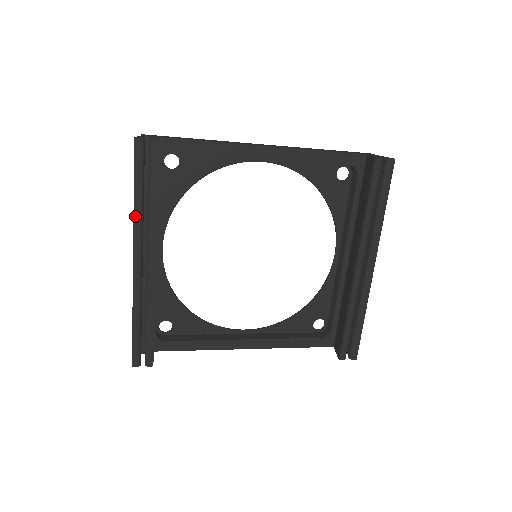
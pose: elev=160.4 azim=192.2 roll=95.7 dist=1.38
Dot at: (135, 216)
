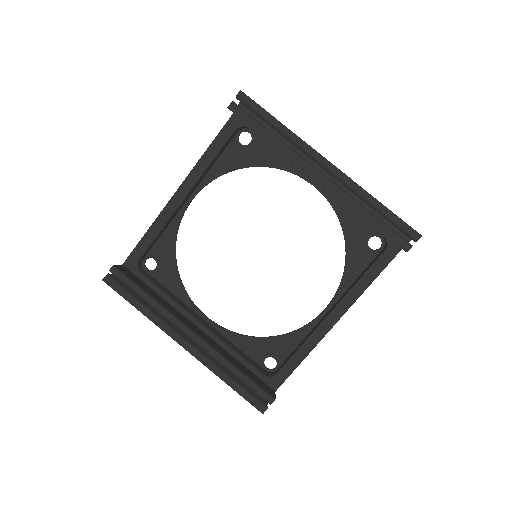
Dot at: (151, 320)
